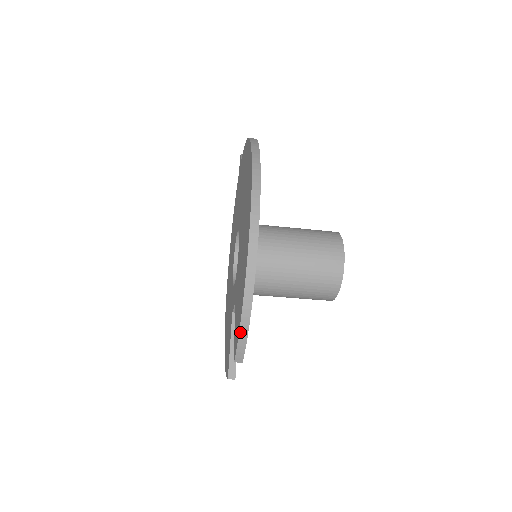
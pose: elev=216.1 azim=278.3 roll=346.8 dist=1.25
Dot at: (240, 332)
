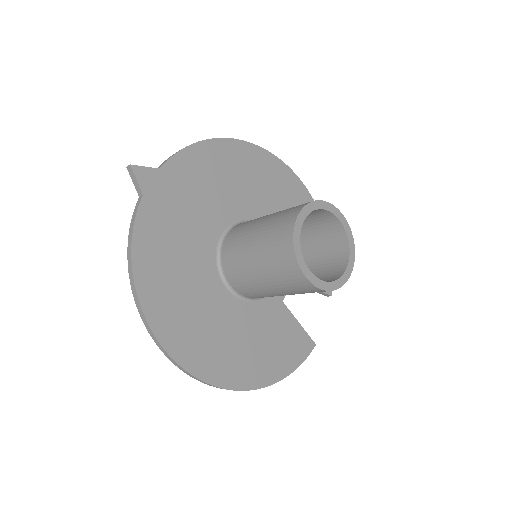
Dot at: occluded
